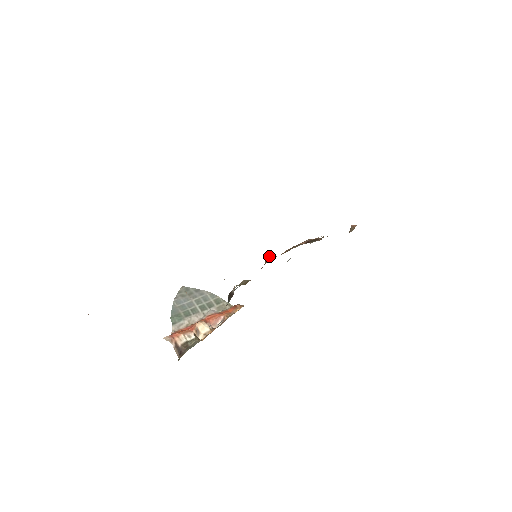
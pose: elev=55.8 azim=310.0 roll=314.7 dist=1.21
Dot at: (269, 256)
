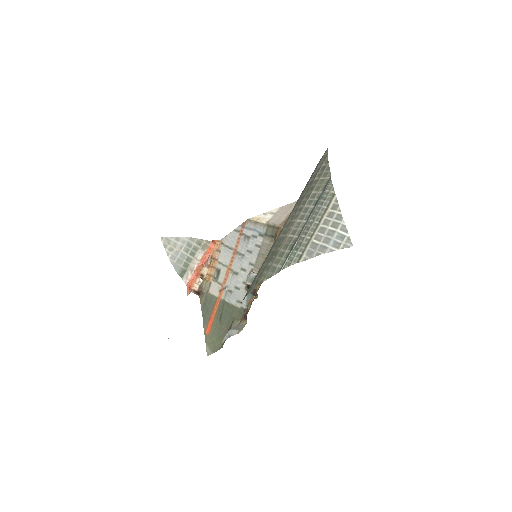
Dot at: occluded
